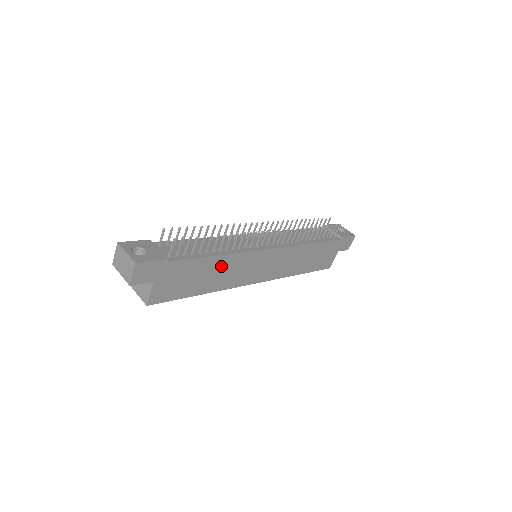
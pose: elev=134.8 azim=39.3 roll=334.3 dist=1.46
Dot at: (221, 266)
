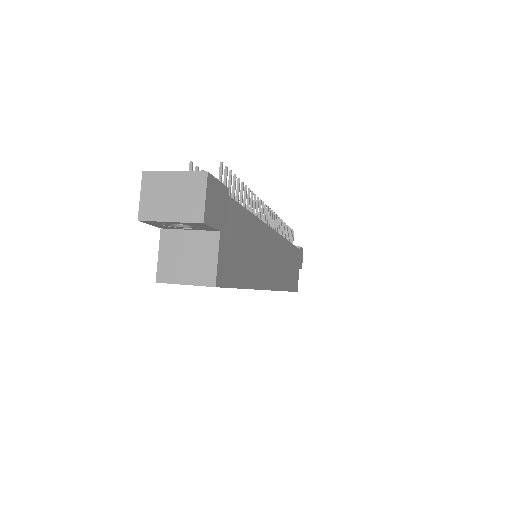
Dot at: (256, 239)
